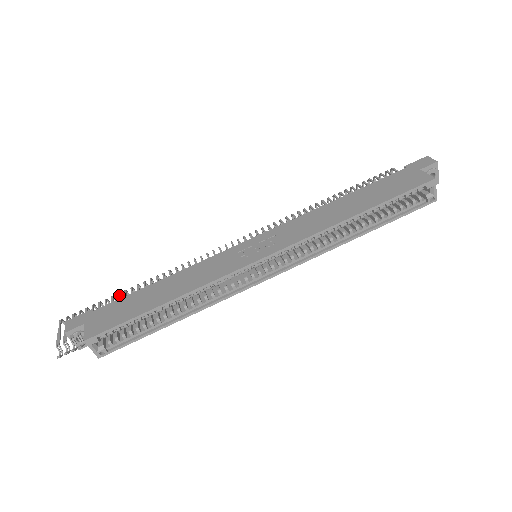
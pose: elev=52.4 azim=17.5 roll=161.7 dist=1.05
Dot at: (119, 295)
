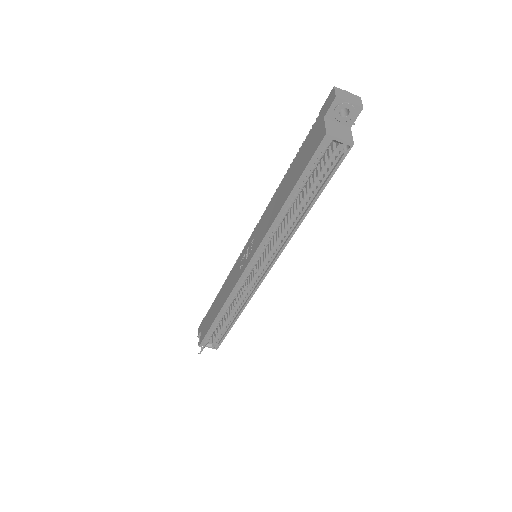
Dot at: occluded
